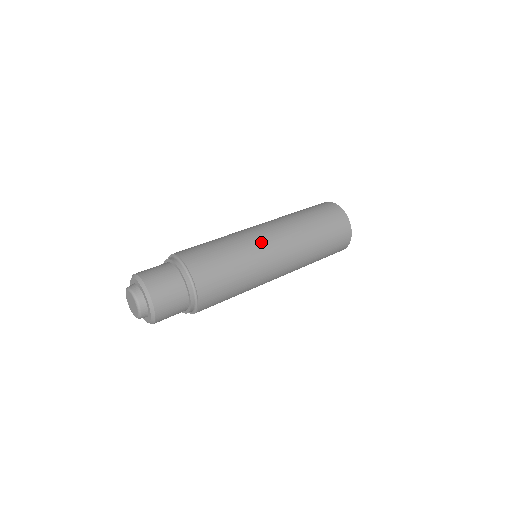
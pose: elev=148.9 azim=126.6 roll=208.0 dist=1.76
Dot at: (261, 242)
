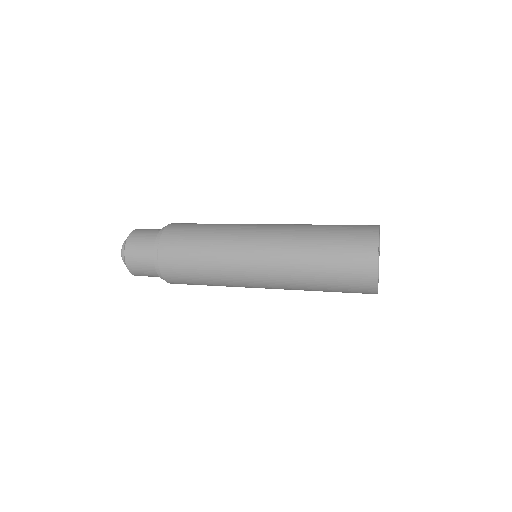
Dot at: (248, 225)
